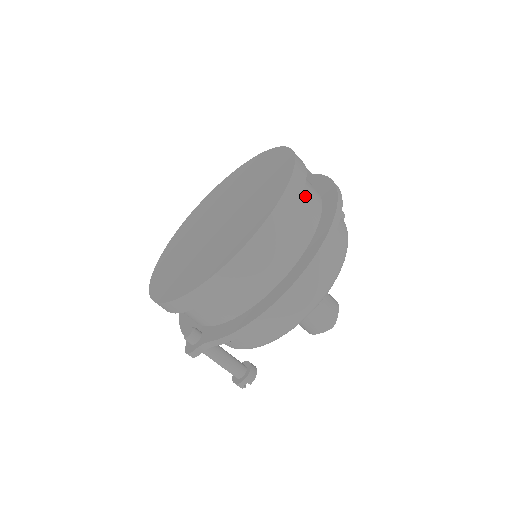
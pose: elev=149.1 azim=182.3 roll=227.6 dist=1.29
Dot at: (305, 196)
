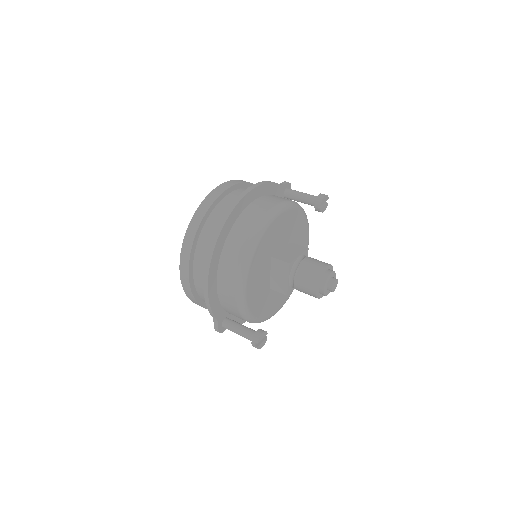
Dot at: (226, 203)
